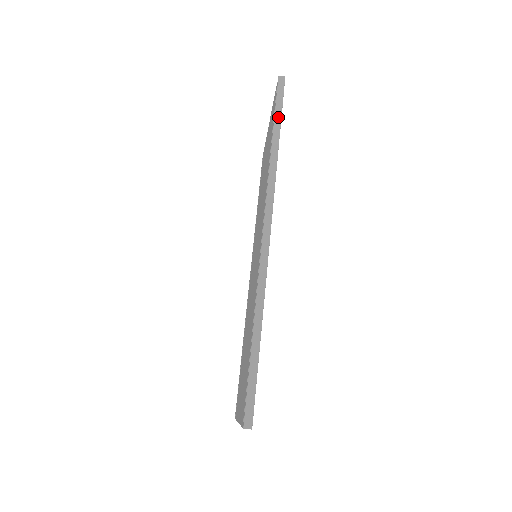
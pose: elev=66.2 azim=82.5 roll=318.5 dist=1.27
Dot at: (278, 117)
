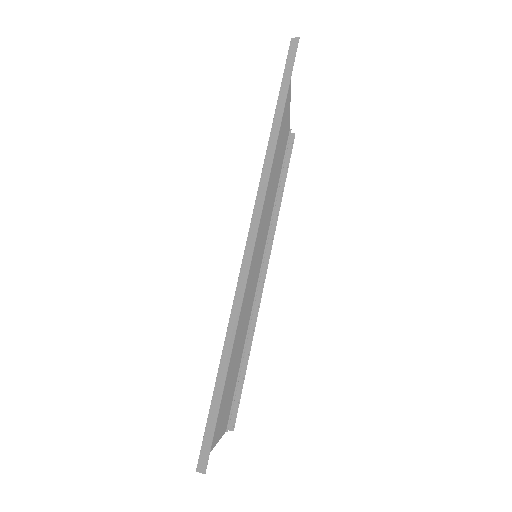
Dot at: (284, 91)
